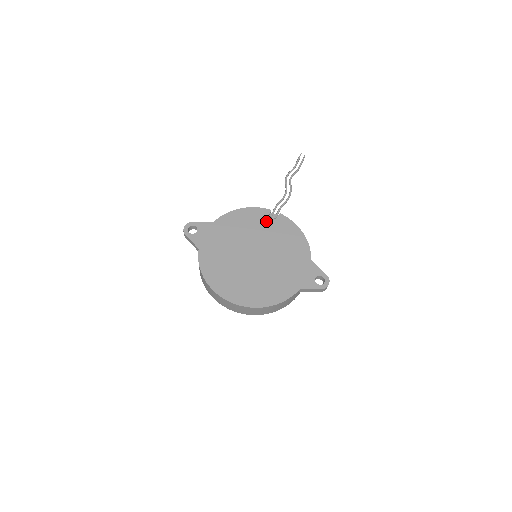
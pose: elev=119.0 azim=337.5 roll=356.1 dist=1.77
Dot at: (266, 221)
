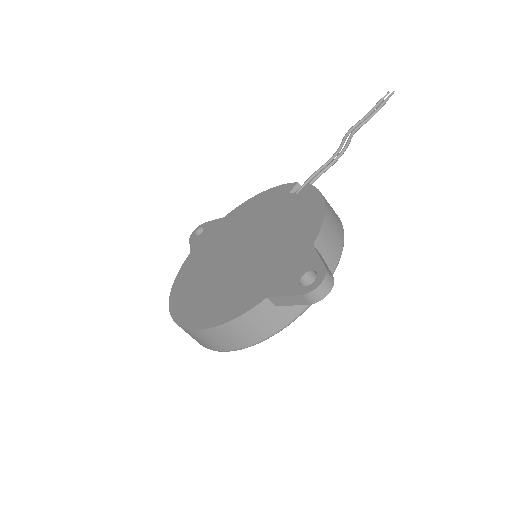
Dot at: (282, 199)
